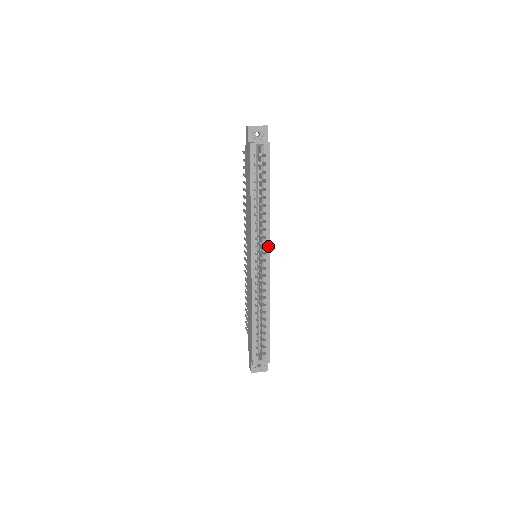
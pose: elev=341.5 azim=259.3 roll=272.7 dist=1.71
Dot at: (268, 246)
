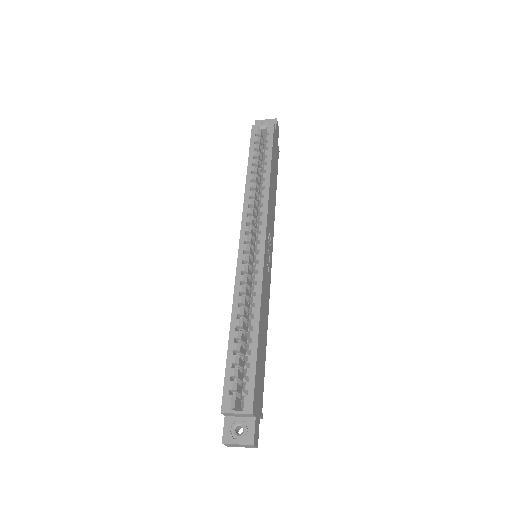
Dot at: (264, 224)
